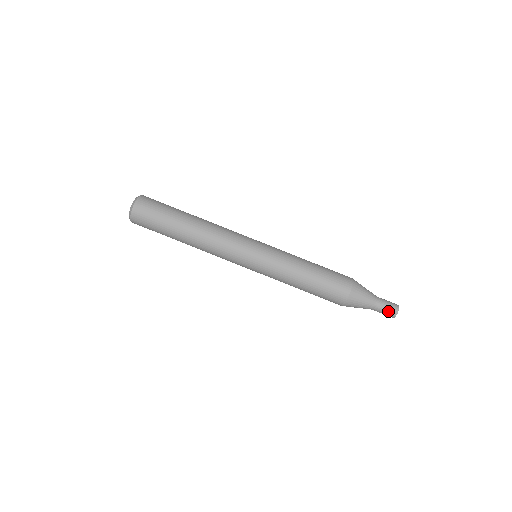
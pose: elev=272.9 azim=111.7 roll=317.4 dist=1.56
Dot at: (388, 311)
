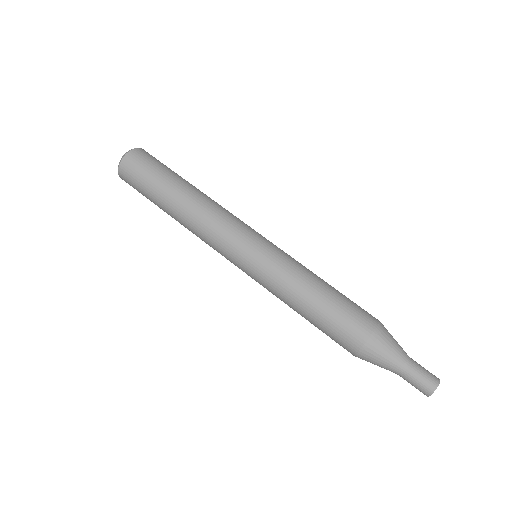
Dot at: (421, 382)
